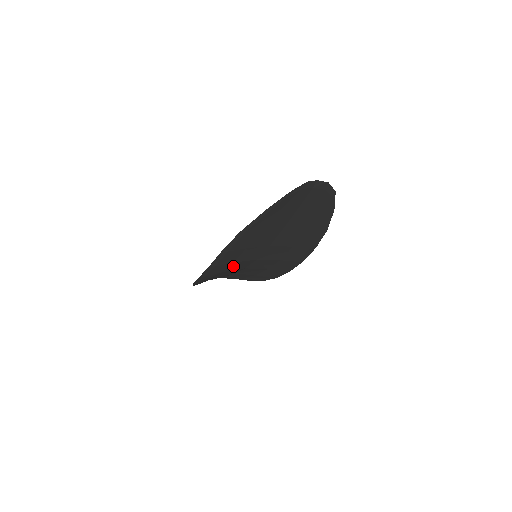
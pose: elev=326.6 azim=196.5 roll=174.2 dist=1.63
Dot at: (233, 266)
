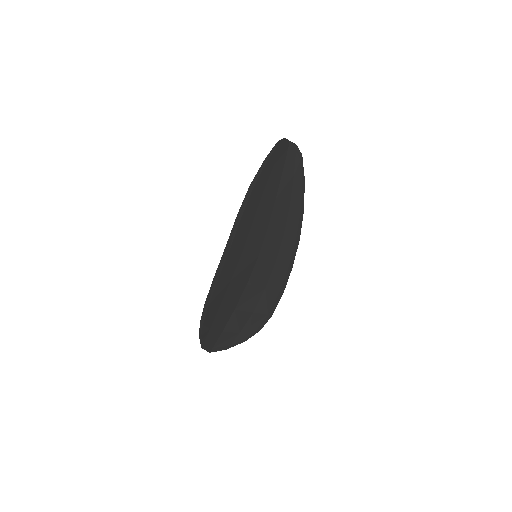
Dot at: (240, 266)
